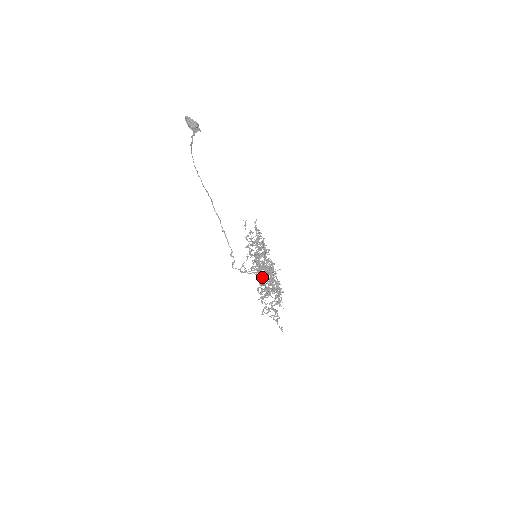
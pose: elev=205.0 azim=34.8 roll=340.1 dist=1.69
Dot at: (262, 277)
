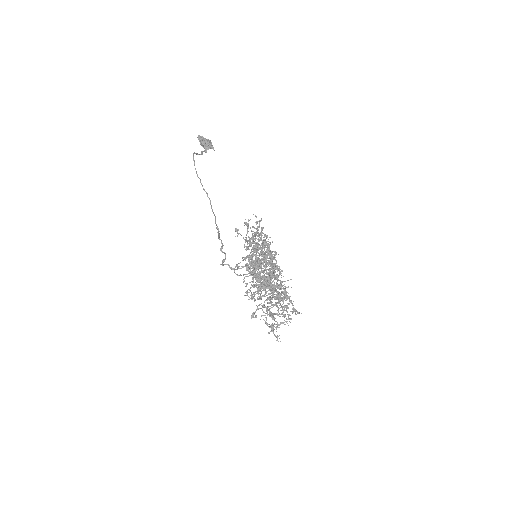
Dot at: (258, 274)
